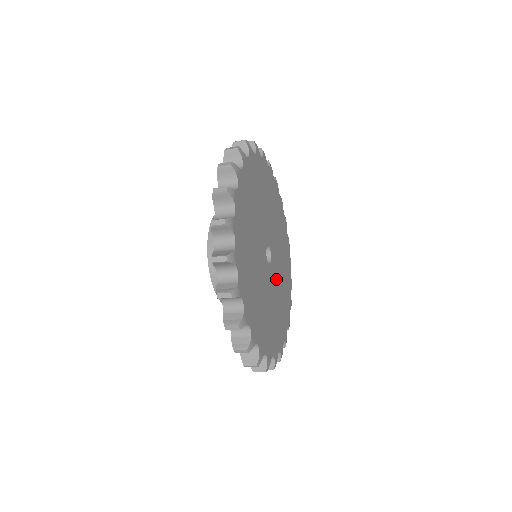
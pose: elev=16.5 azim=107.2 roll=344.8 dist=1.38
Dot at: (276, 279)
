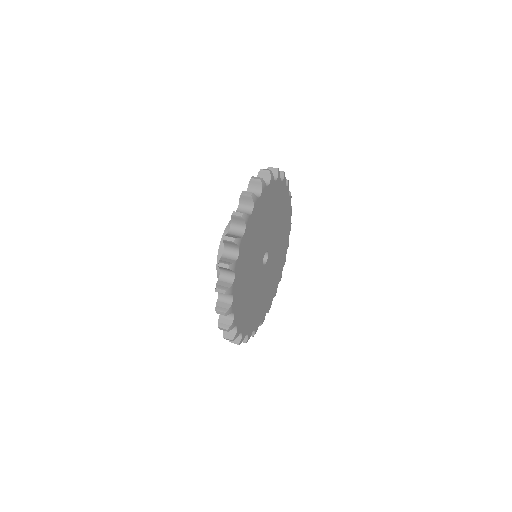
Dot at: (271, 265)
